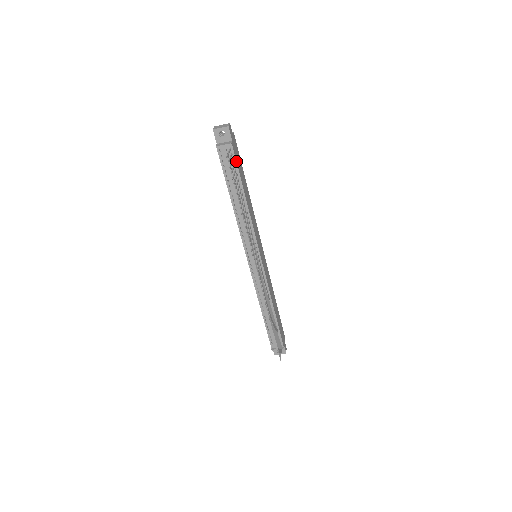
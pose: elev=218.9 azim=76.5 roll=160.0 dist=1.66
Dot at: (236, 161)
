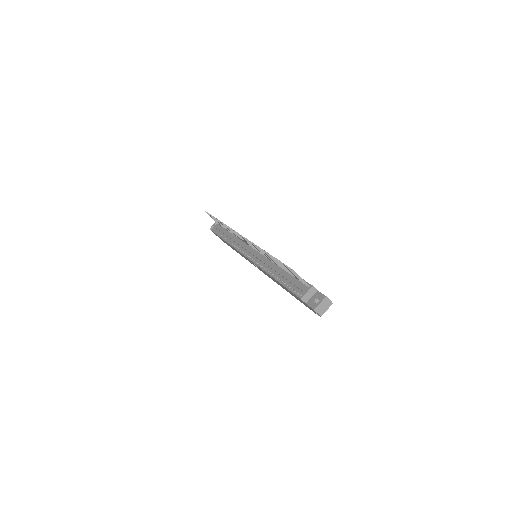
Dot at: occluded
